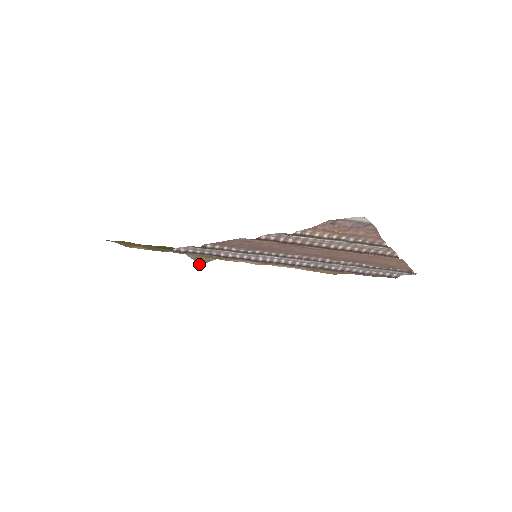
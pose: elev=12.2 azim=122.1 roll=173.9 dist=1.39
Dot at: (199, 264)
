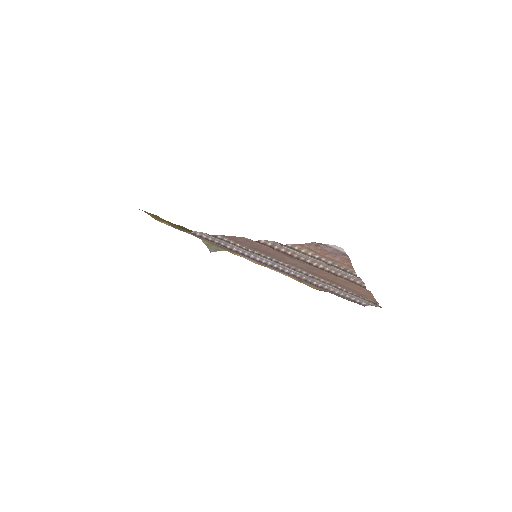
Dot at: (210, 251)
